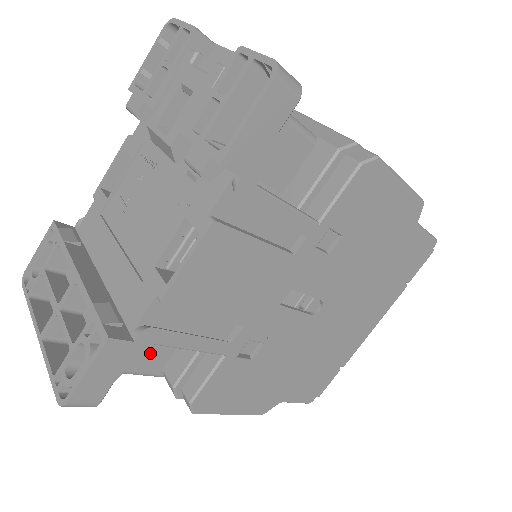
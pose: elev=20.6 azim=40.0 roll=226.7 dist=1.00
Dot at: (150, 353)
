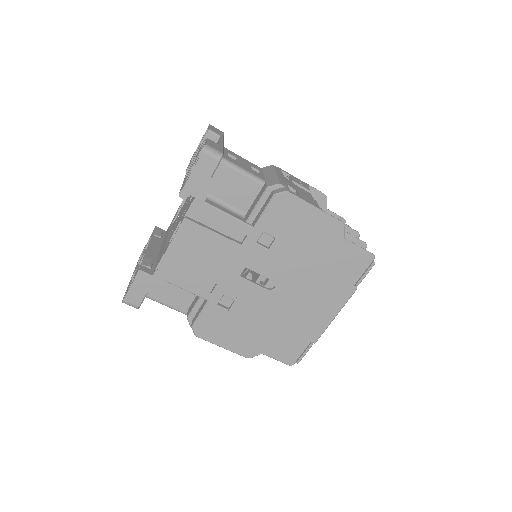
Dot at: (179, 297)
